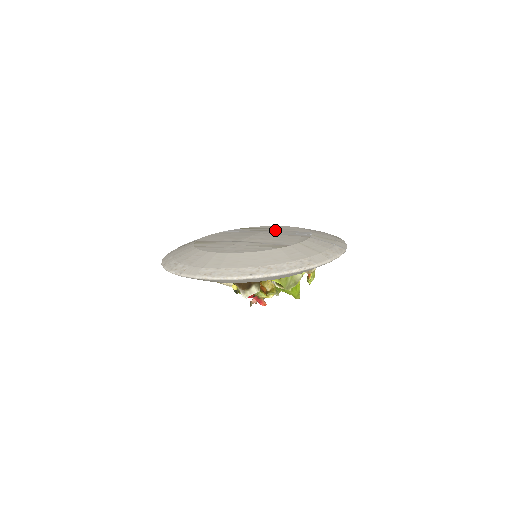
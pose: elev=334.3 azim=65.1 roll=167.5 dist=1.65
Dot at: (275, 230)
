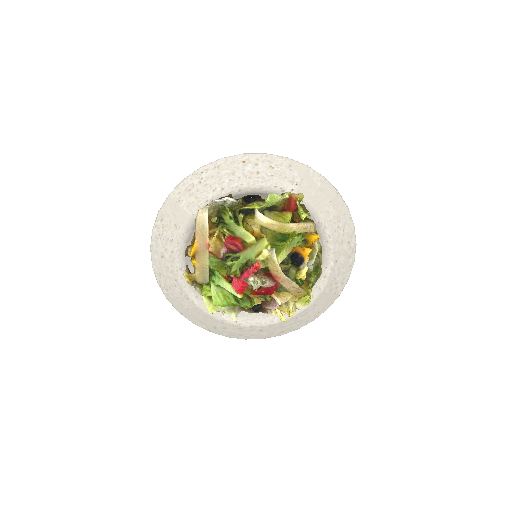
Dot at: occluded
